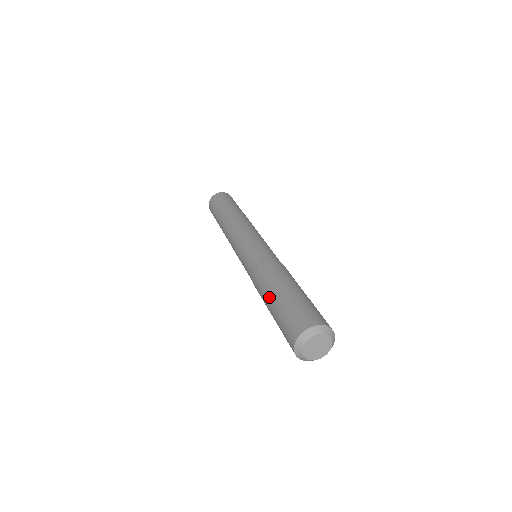
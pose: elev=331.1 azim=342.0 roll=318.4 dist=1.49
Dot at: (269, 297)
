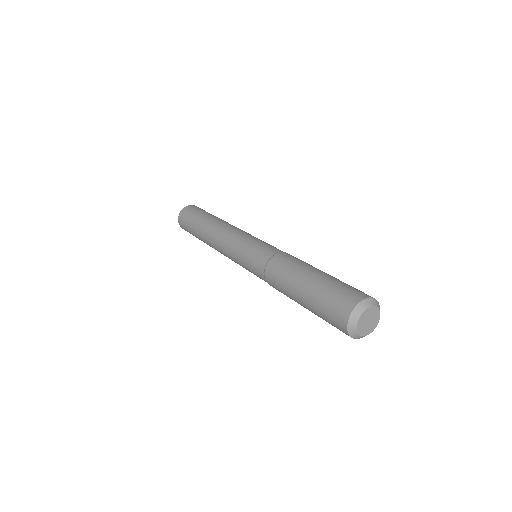
Dot at: (296, 291)
